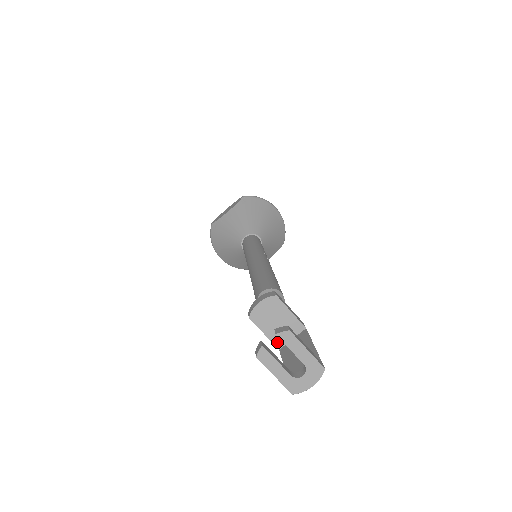
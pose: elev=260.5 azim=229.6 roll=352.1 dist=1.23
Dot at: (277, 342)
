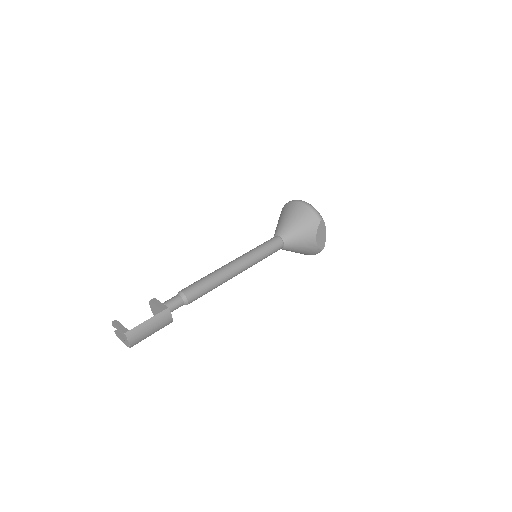
Dot at: occluded
